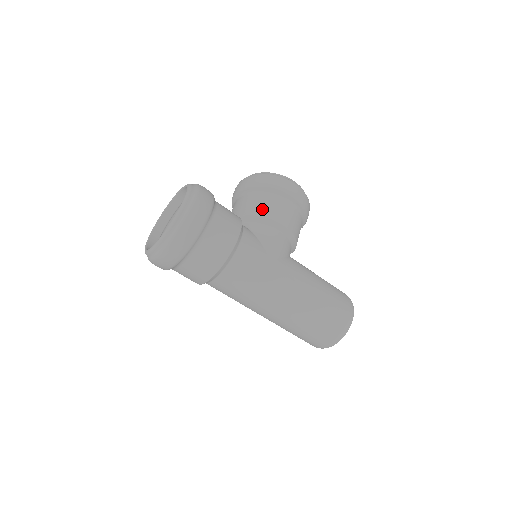
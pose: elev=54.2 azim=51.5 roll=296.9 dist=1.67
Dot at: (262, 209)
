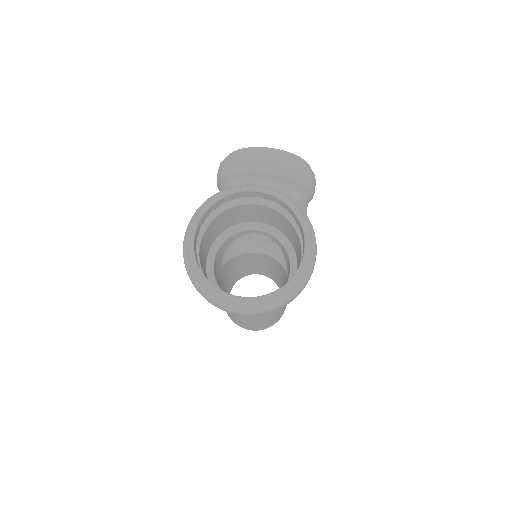
Dot at: occluded
